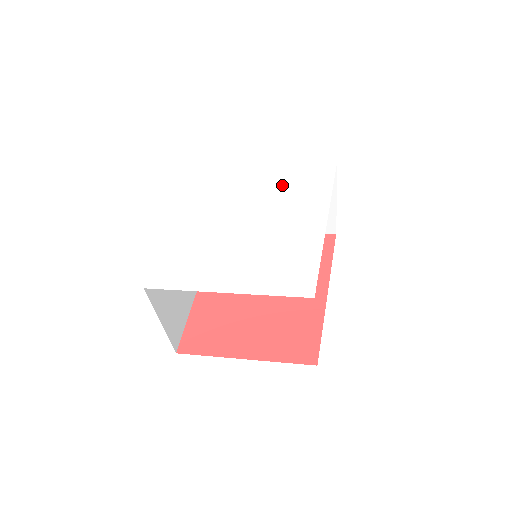
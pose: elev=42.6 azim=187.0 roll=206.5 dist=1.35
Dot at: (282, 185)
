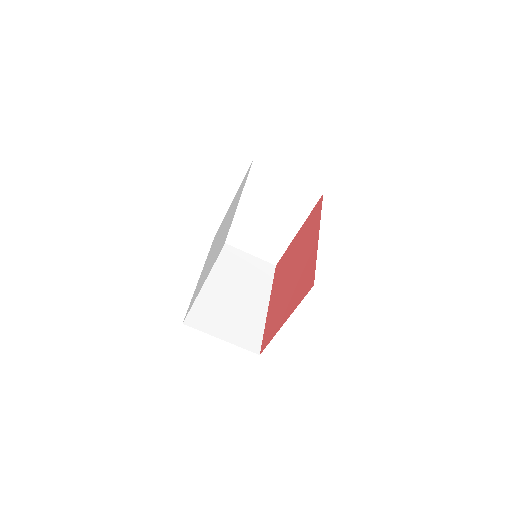
Dot at: occluded
